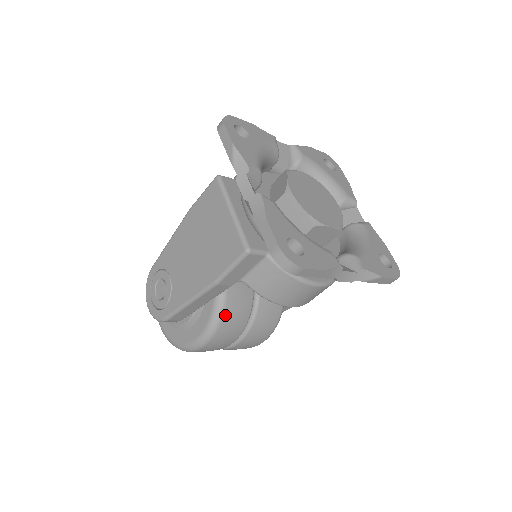
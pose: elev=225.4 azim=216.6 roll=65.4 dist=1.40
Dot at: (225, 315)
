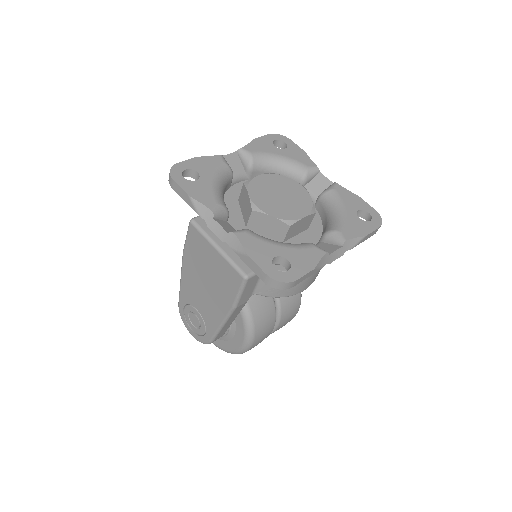
Dot at: (255, 319)
